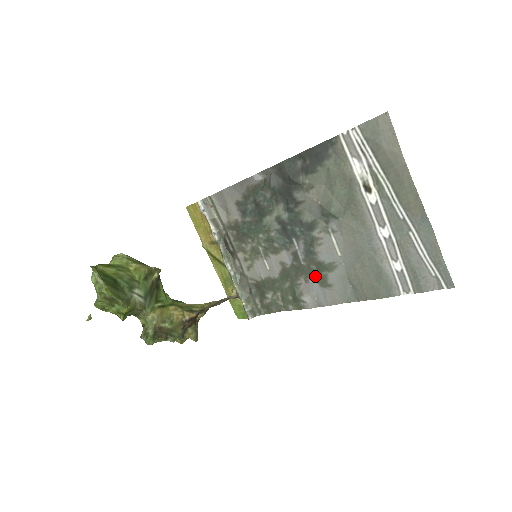
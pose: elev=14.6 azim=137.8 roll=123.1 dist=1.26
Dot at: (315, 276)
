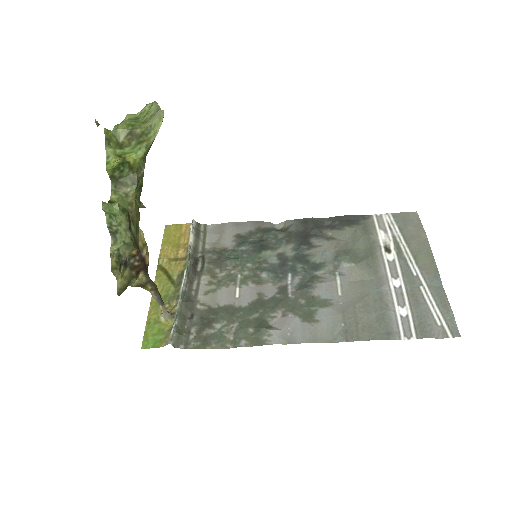
Dot at: (299, 310)
